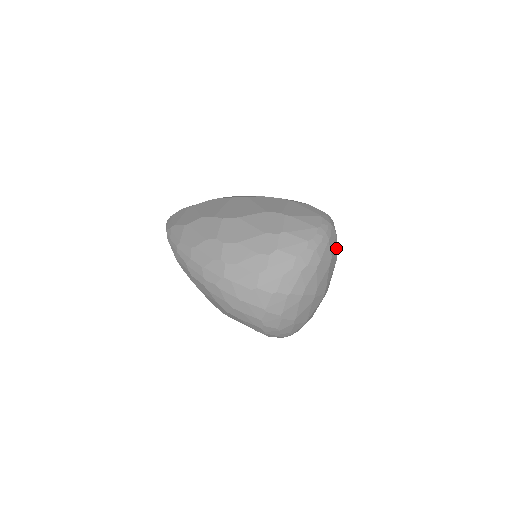
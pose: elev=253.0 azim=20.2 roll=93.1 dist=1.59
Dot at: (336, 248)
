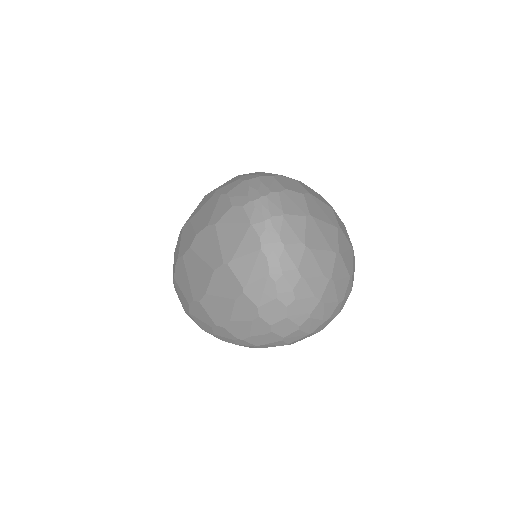
Dot at: (297, 218)
